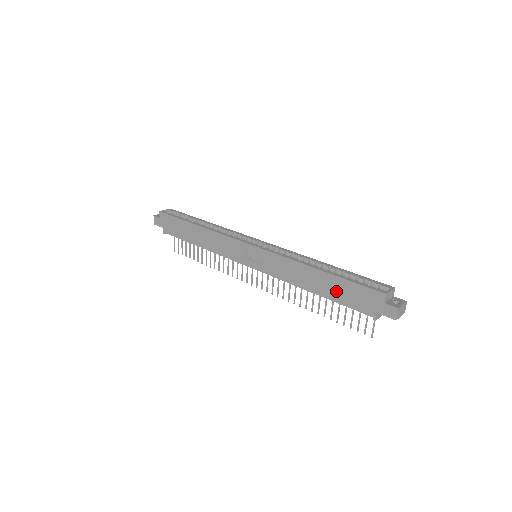
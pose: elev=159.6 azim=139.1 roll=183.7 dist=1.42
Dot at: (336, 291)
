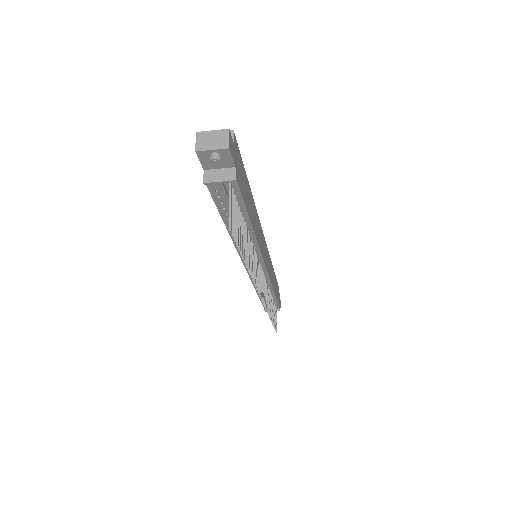
Dot at: occluded
